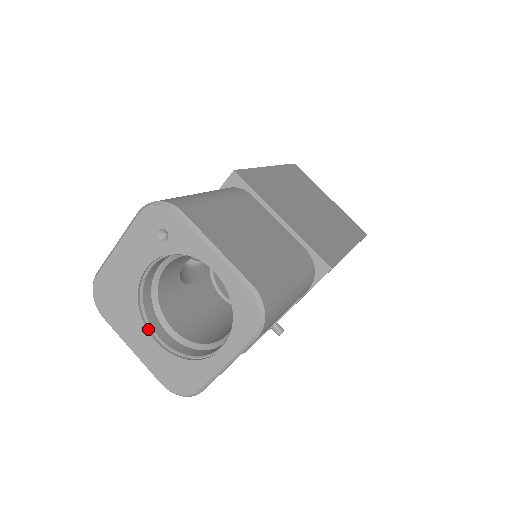
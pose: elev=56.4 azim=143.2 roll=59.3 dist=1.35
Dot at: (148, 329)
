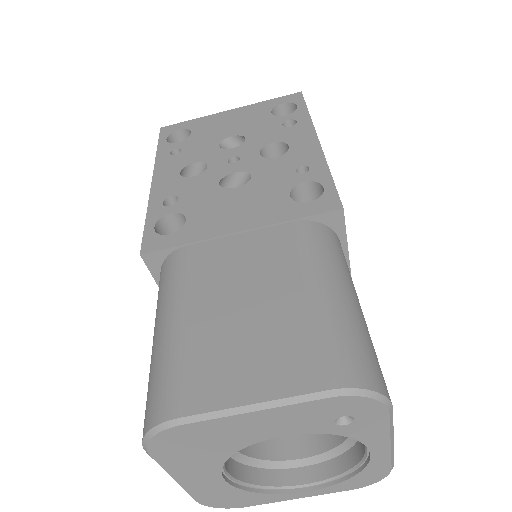
Dot at: (221, 470)
